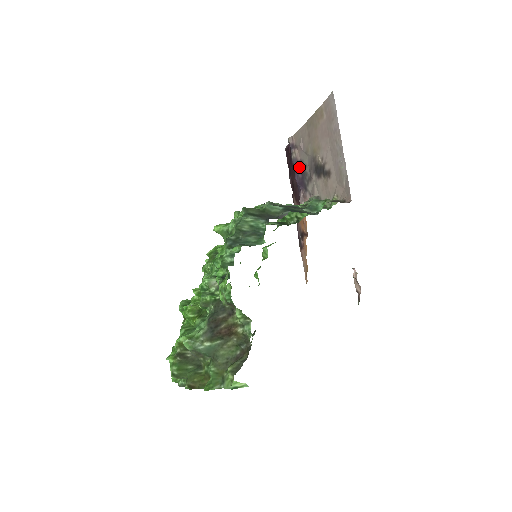
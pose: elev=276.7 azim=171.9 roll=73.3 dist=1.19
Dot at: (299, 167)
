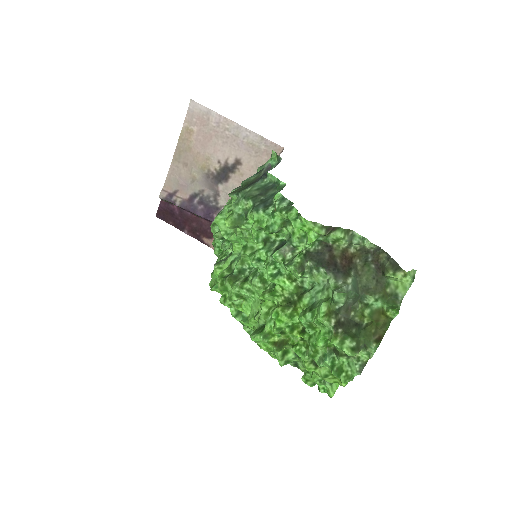
Dot at: (194, 202)
